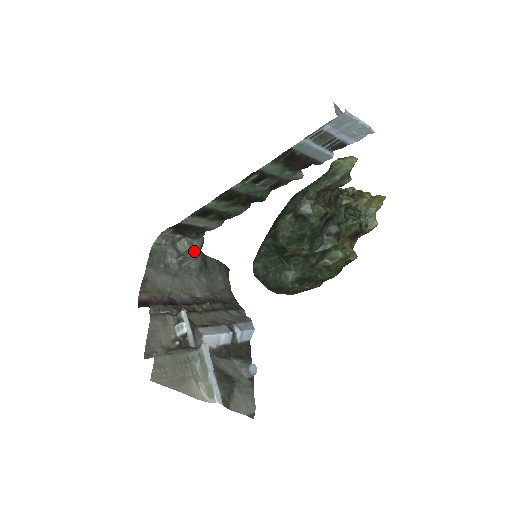
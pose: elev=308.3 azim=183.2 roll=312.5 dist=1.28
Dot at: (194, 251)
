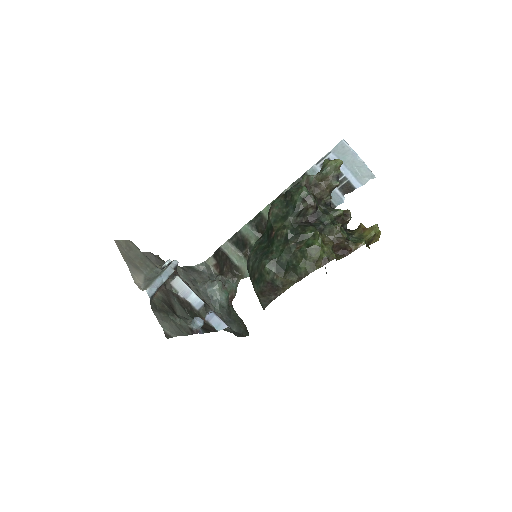
Dot at: (222, 282)
